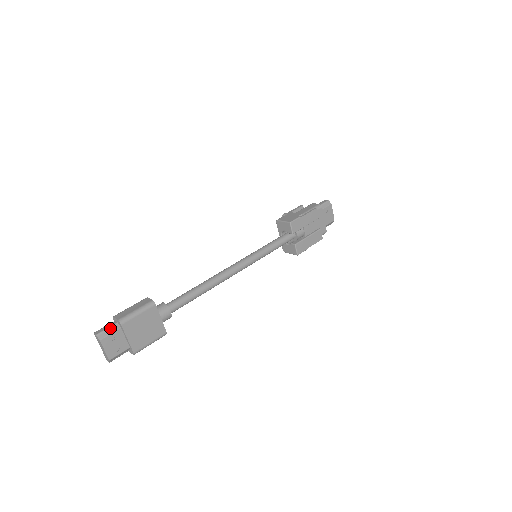
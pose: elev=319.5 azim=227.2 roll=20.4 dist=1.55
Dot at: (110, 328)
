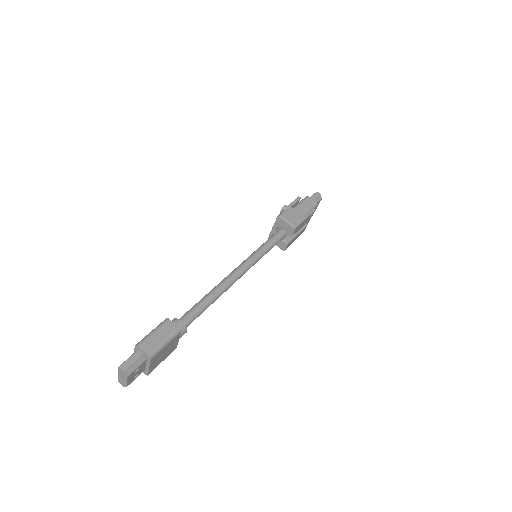
Dot at: (137, 361)
